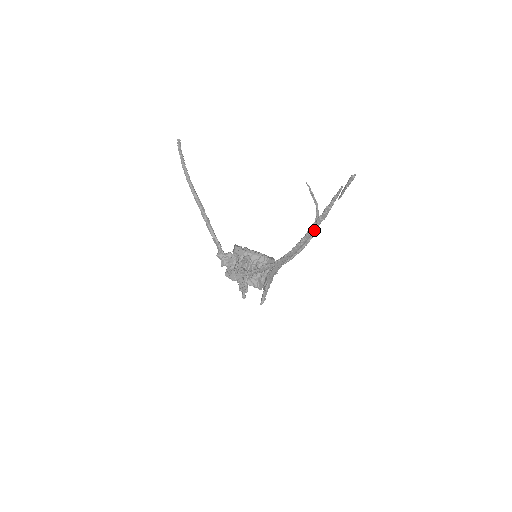
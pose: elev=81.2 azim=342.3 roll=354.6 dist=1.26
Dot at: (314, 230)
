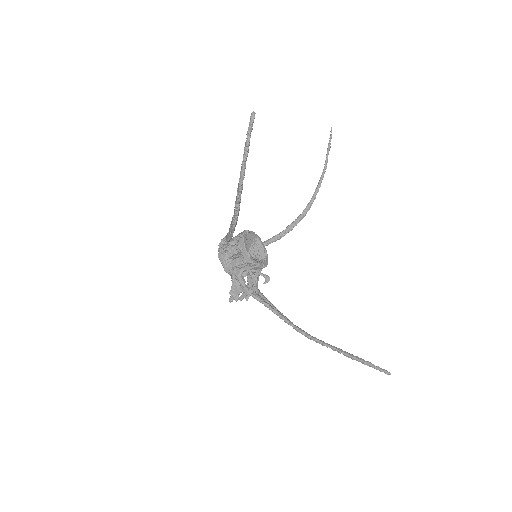
Dot at: (329, 346)
